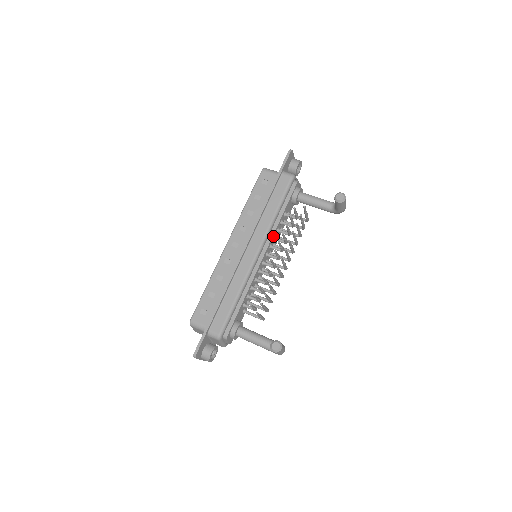
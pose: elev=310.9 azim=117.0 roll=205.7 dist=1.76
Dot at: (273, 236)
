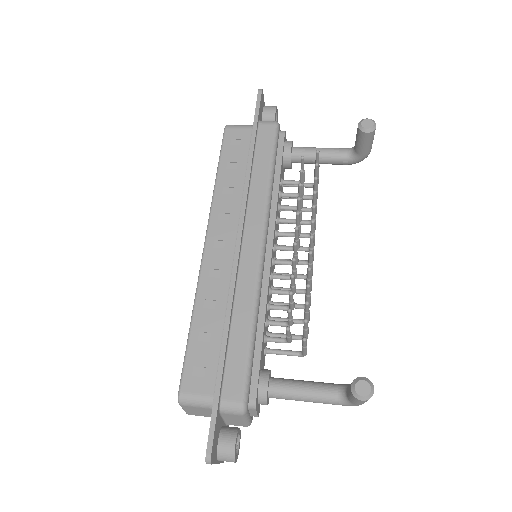
Dot at: (275, 216)
